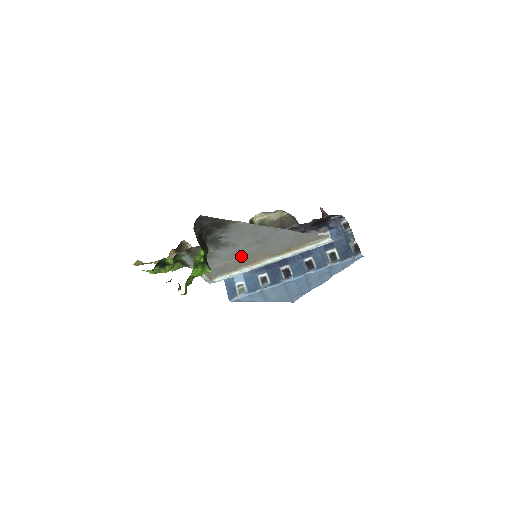
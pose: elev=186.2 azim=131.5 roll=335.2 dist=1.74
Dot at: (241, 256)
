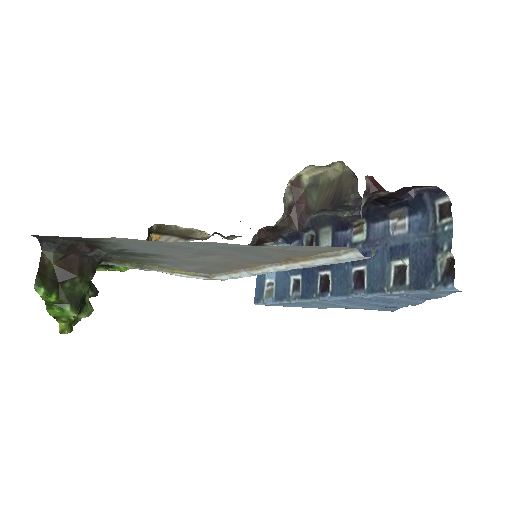
Dot at: (207, 263)
